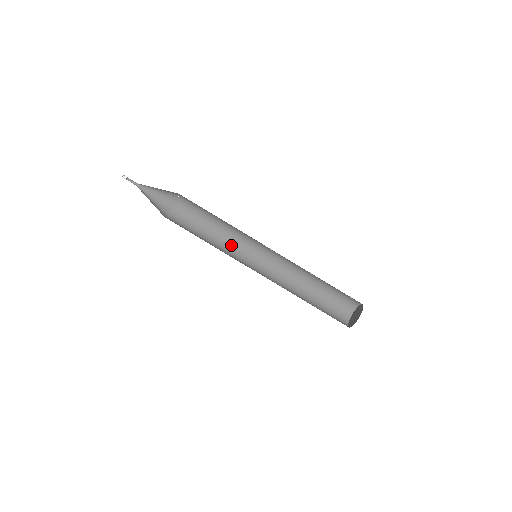
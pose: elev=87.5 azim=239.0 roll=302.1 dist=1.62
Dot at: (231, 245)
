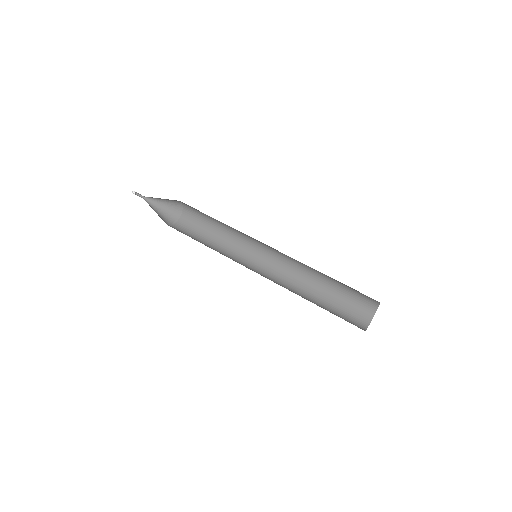
Dot at: (229, 255)
